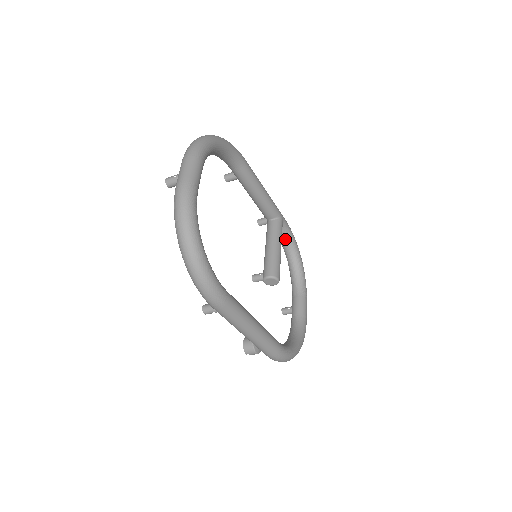
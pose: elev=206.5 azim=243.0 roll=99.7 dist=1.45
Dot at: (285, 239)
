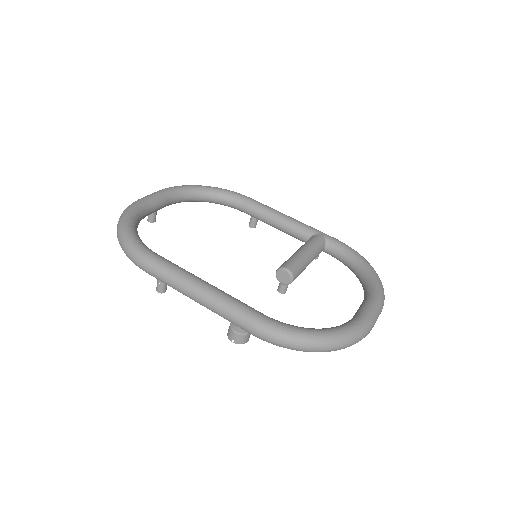
Dot at: (341, 256)
